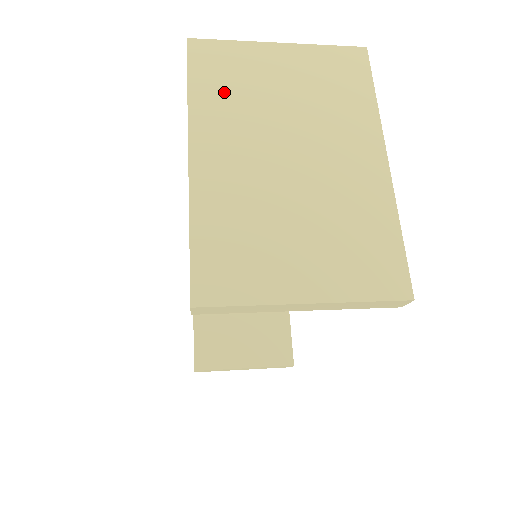
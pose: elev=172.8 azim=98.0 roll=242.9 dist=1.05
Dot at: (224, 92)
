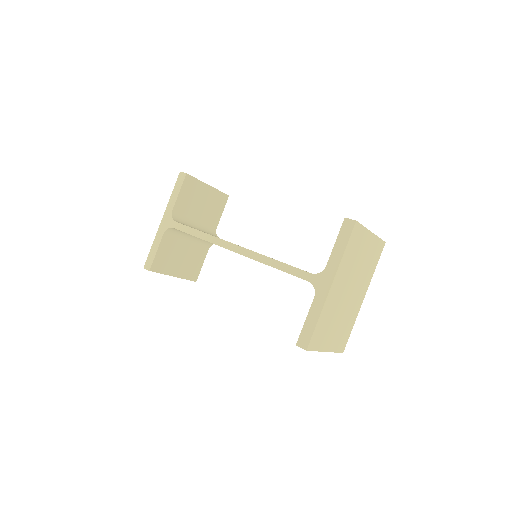
Dot at: (351, 255)
